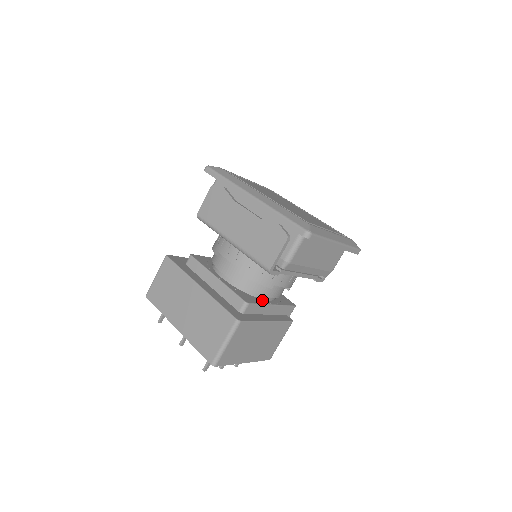
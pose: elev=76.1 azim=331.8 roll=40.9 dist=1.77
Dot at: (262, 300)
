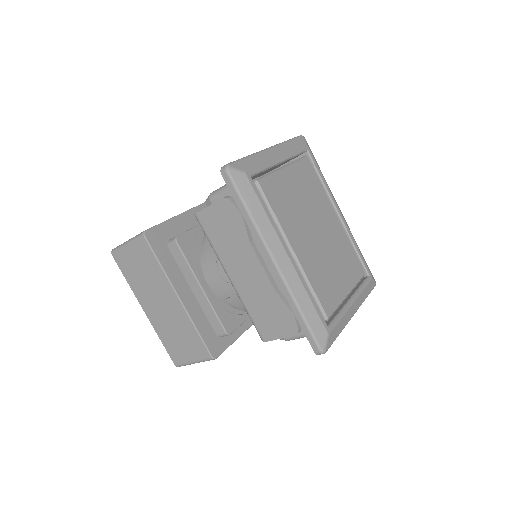
Dot at: occluded
